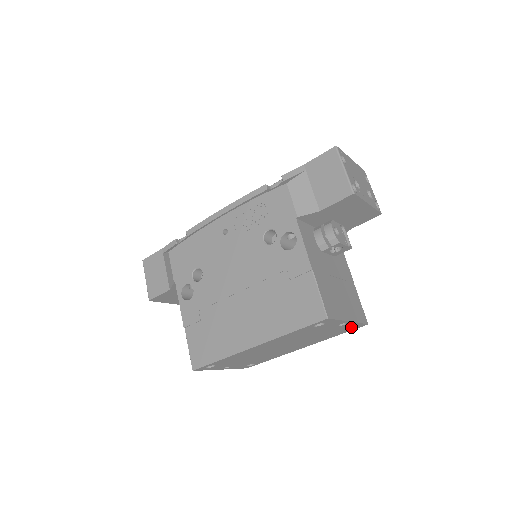
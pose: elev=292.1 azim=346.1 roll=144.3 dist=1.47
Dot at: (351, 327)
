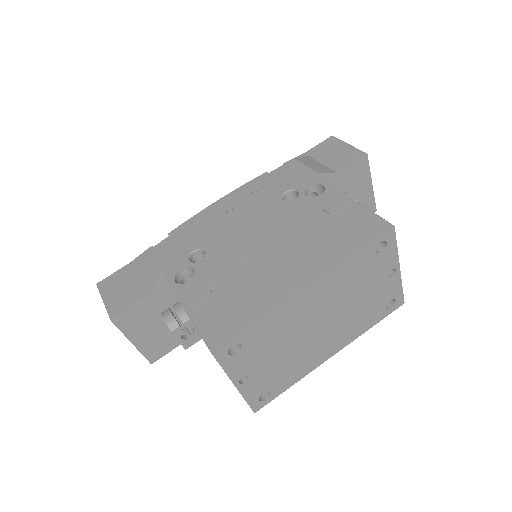
Dot at: (388, 307)
